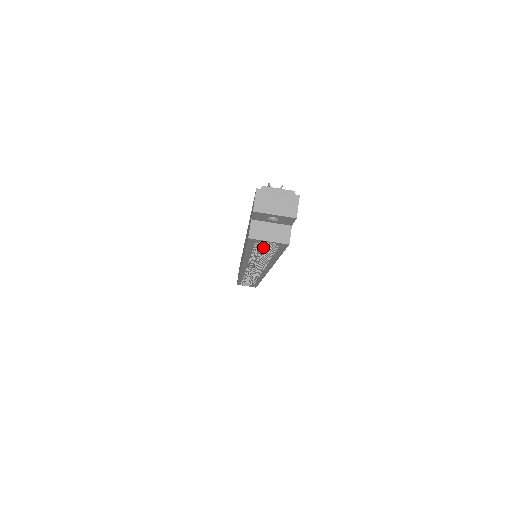
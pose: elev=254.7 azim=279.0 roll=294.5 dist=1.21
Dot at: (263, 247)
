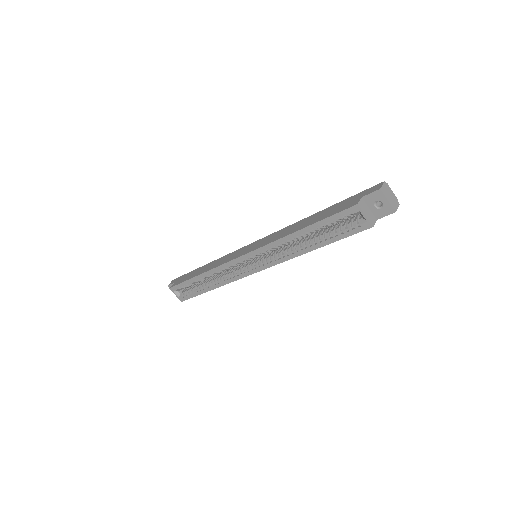
Dot at: (307, 237)
